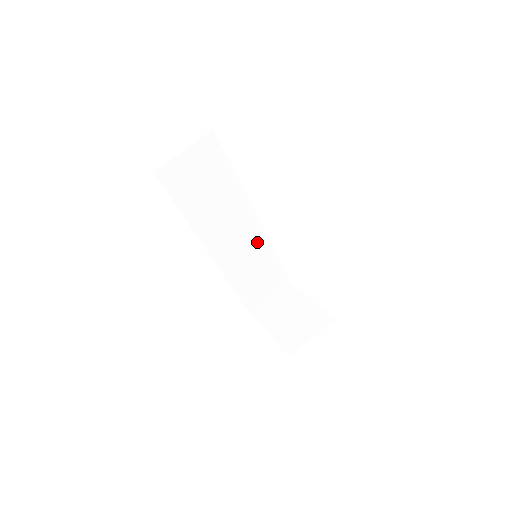
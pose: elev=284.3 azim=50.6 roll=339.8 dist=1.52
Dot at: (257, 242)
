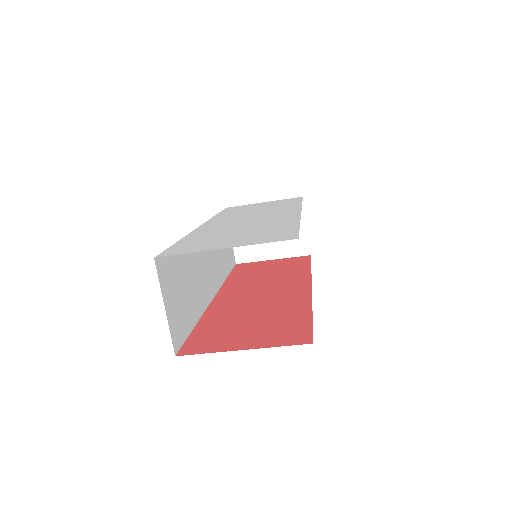
Dot at: occluded
